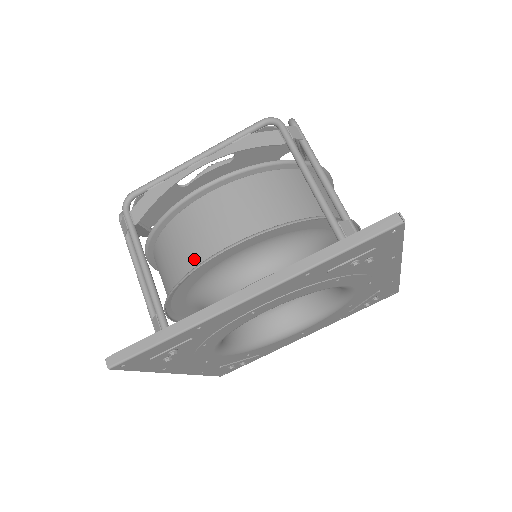
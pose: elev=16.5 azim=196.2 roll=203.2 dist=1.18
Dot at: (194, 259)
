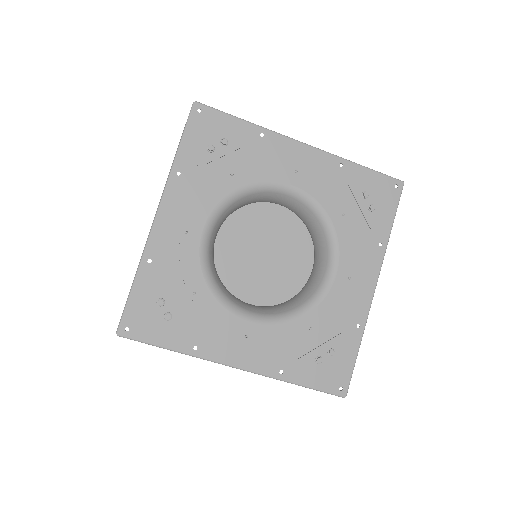
Dot at: occluded
